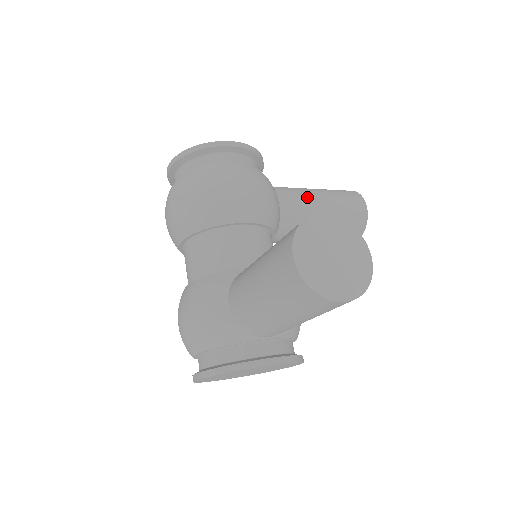
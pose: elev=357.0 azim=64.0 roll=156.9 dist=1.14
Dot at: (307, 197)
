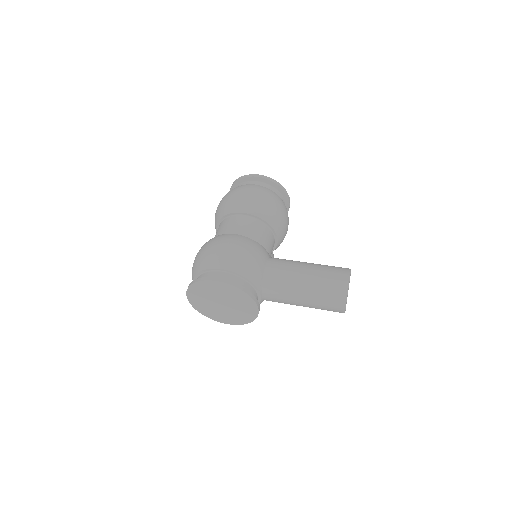
Dot at: occluded
